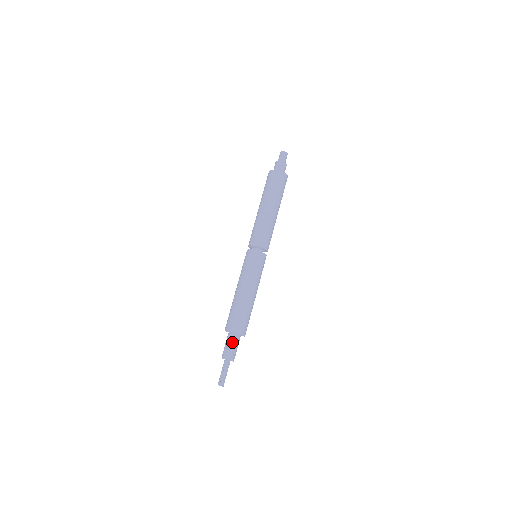
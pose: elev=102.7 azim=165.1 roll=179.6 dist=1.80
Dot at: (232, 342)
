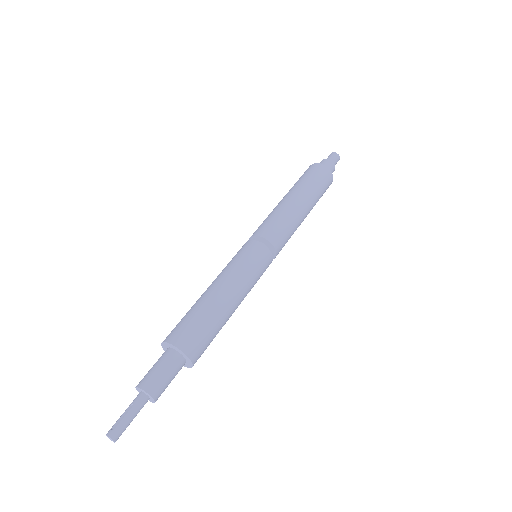
Dot at: (161, 360)
